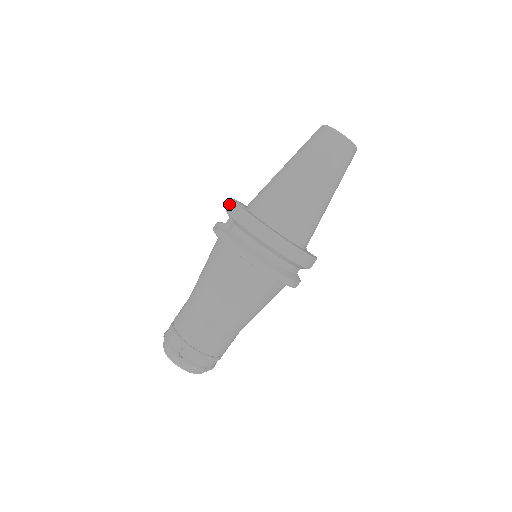
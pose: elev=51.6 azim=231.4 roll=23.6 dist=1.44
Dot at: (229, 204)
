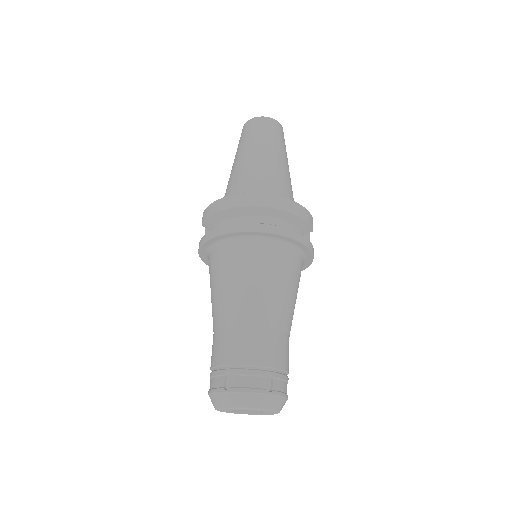
Dot at: (205, 233)
